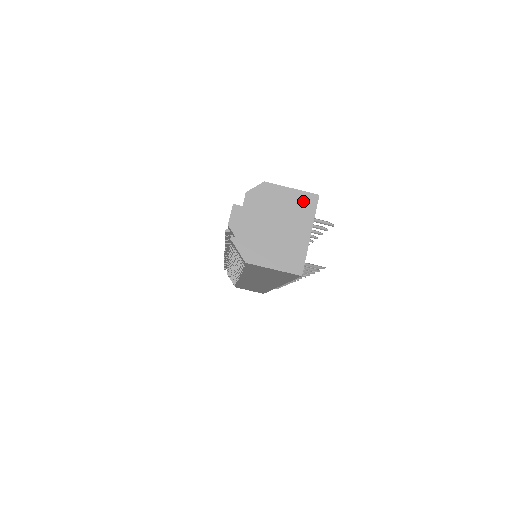
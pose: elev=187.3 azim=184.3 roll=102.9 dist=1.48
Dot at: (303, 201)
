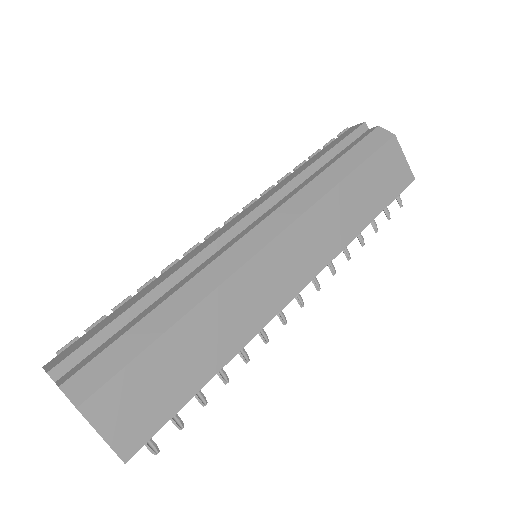
Dot at: occluded
